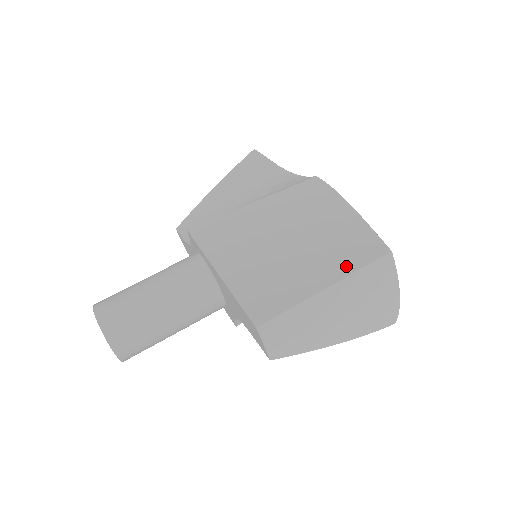
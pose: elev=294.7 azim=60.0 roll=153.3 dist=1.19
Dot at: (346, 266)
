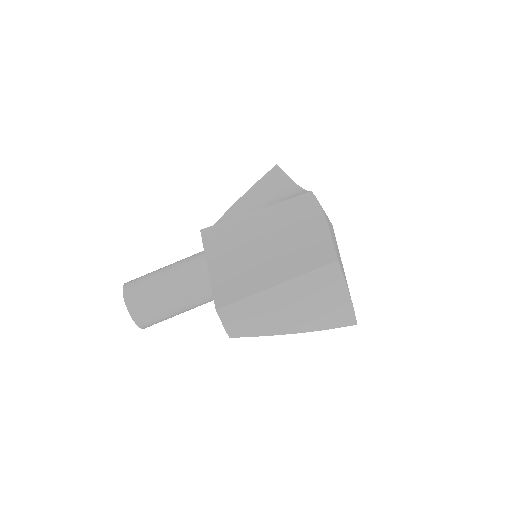
Dot at: (298, 269)
